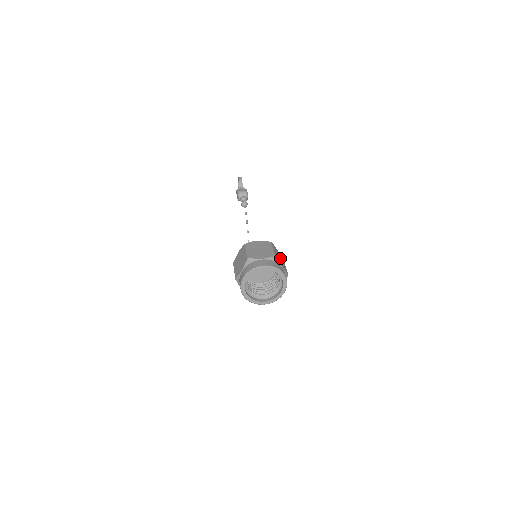
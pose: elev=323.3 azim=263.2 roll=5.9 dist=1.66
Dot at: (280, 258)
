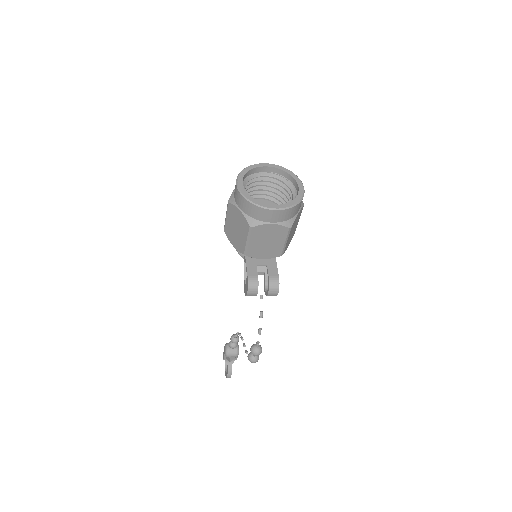
Dot at: occluded
